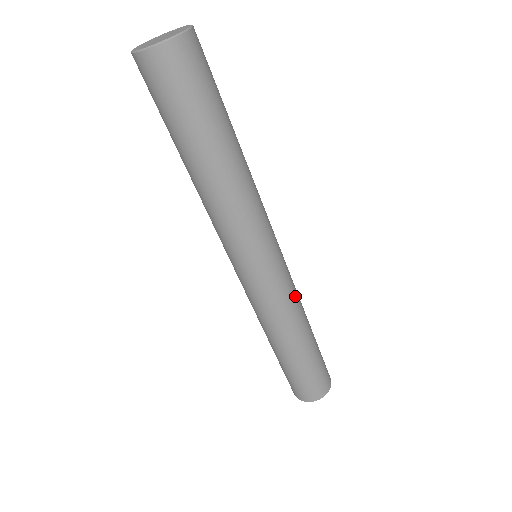
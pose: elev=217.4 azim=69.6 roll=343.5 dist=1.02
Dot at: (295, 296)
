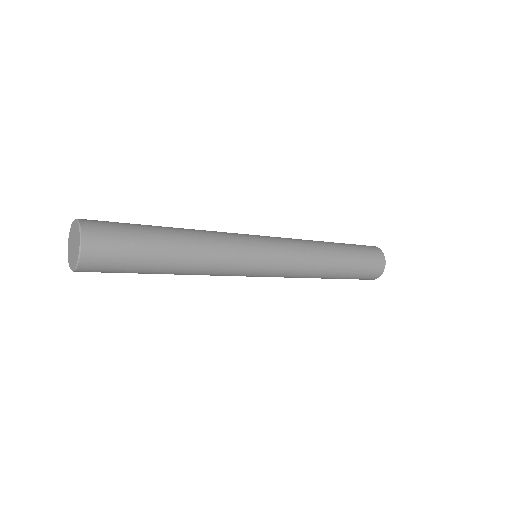
Dot at: (304, 256)
